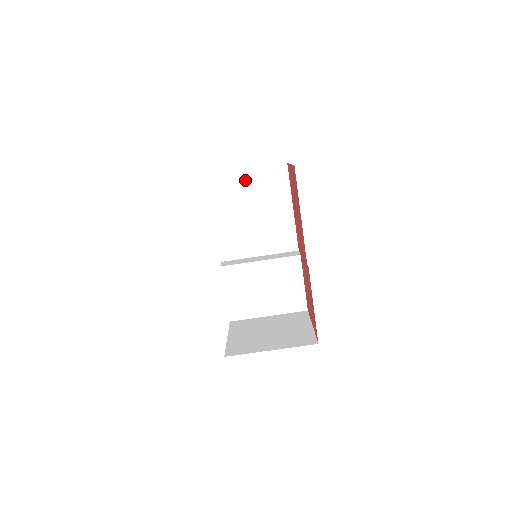
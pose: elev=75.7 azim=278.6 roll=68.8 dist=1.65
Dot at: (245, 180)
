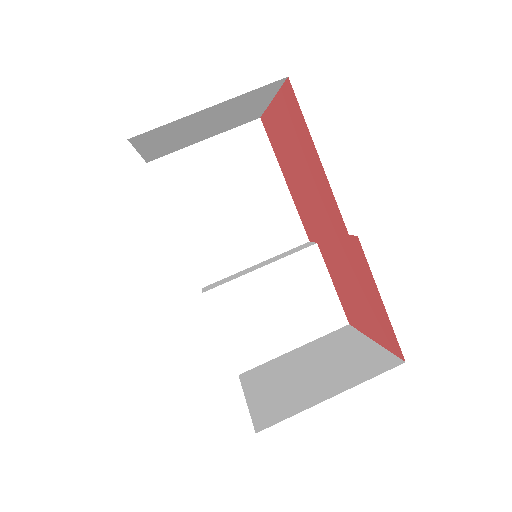
Dot at: (206, 157)
